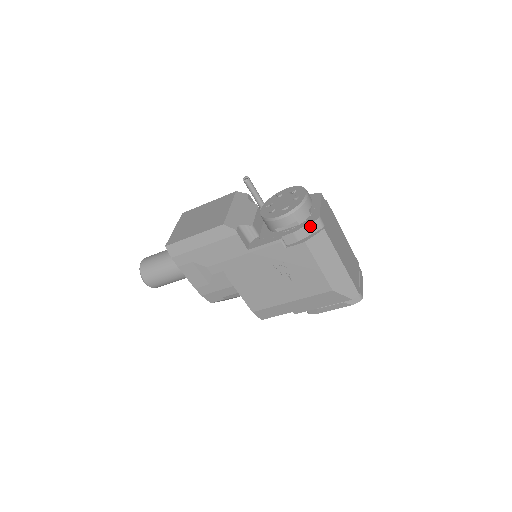
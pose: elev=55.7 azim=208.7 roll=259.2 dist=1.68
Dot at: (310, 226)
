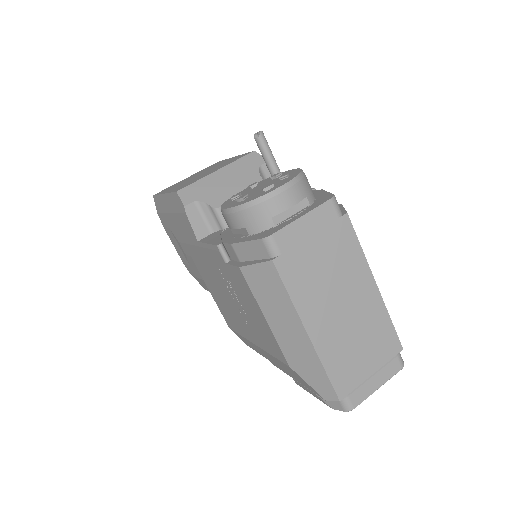
Dot at: (254, 245)
